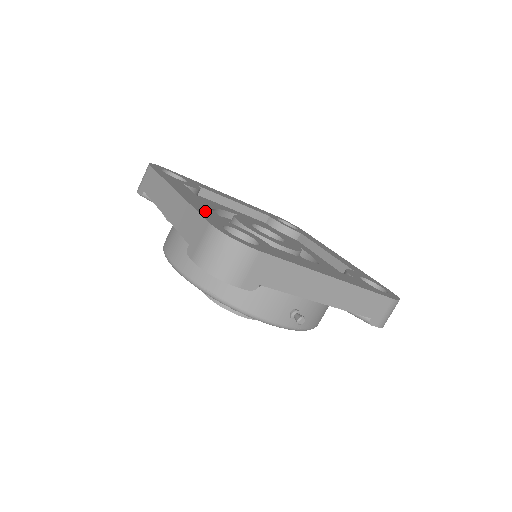
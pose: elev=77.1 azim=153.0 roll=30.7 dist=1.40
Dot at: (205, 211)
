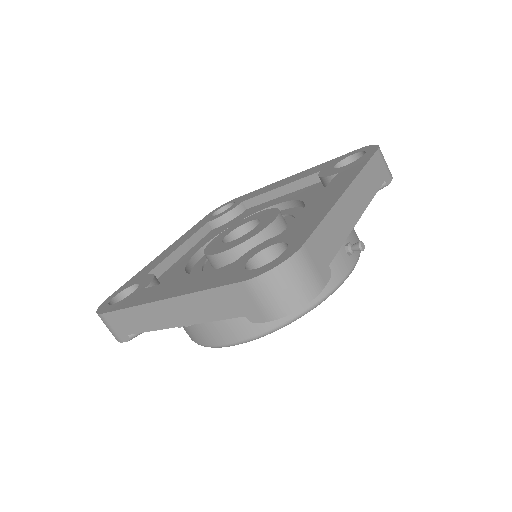
Dot at: (212, 280)
